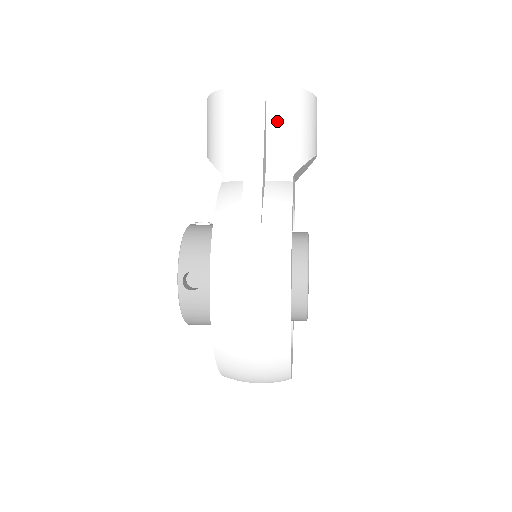
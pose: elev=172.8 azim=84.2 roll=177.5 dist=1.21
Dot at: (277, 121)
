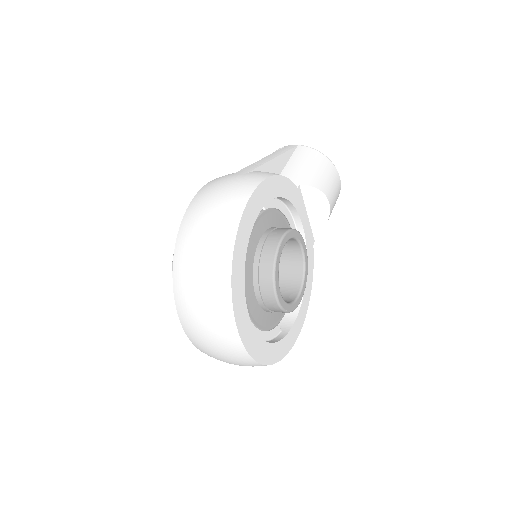
Dot at: (298, 159)
